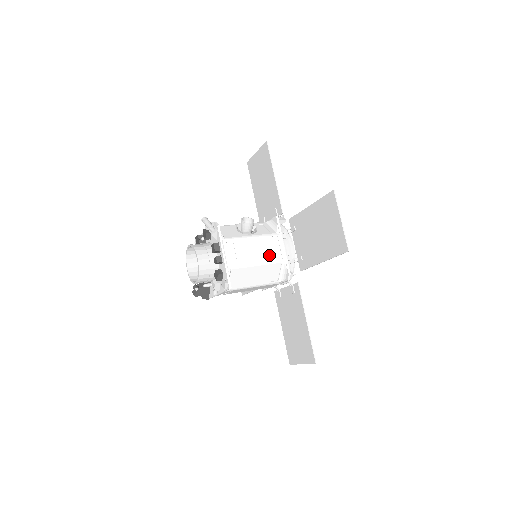
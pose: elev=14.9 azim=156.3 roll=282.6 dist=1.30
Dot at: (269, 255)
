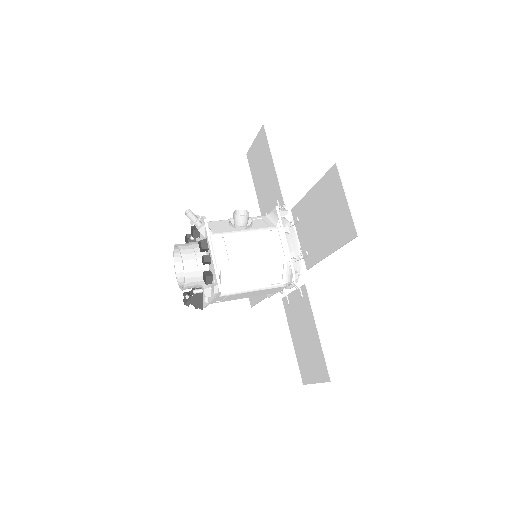
Dot at: (268, 252)
